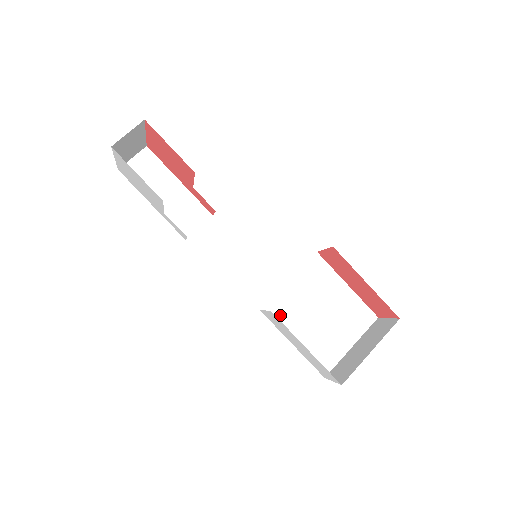
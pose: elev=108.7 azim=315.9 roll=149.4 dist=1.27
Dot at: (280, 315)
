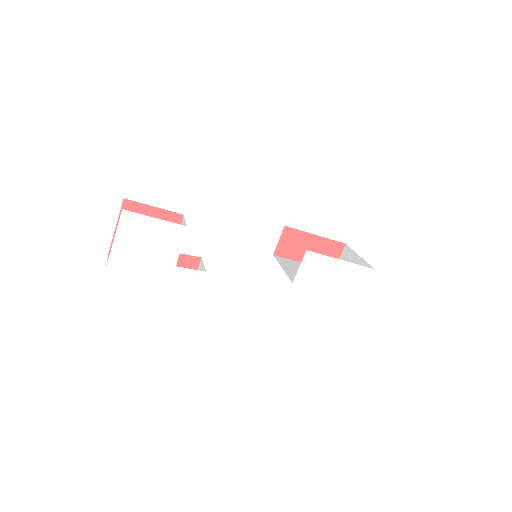
Dot at: occluded
